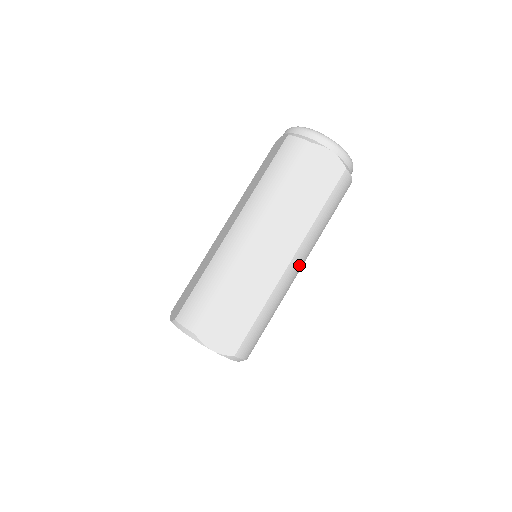
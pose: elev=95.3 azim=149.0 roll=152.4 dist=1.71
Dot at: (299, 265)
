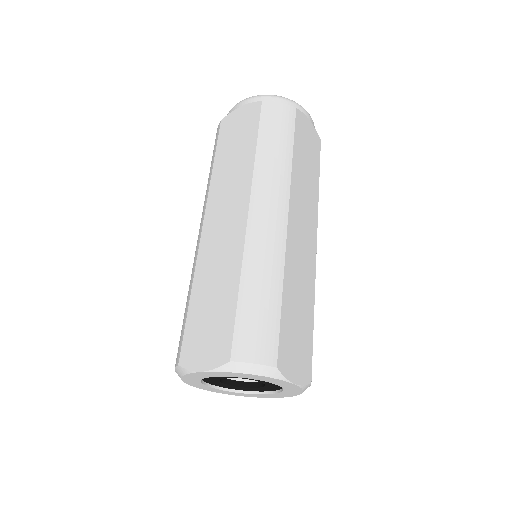
Dot at: (273, 212)
